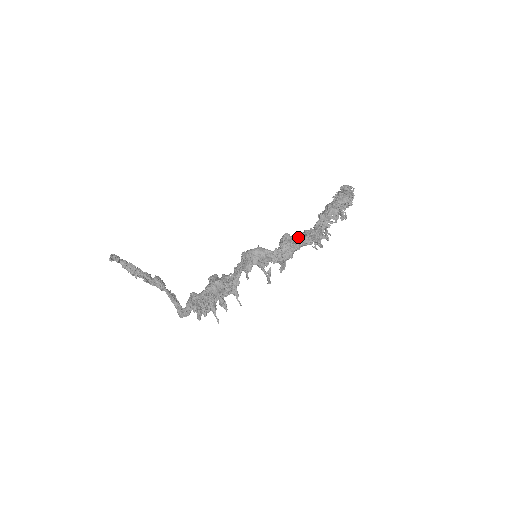
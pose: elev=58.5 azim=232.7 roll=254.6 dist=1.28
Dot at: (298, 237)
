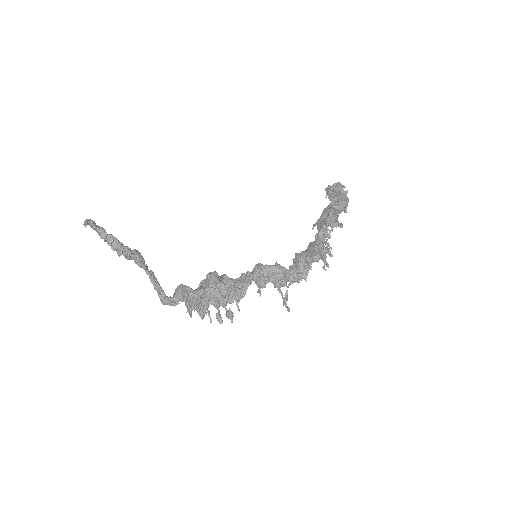
Dot at: (311, 254)
